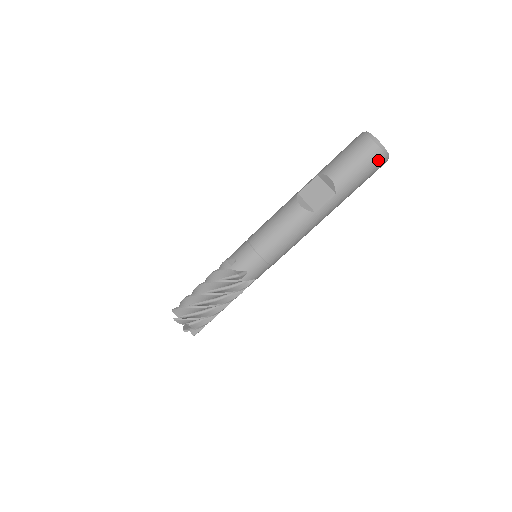
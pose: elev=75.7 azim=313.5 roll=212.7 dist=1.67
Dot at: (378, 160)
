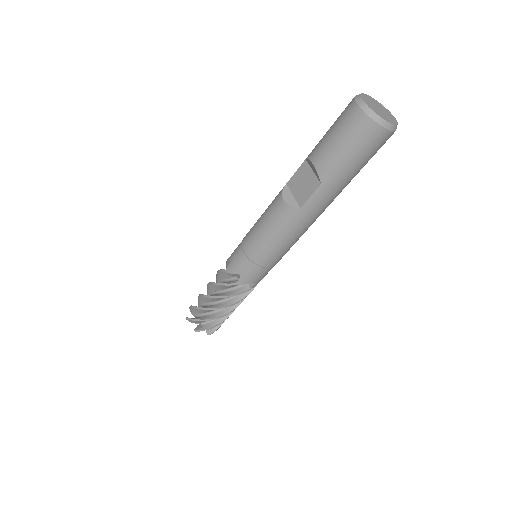
Dot at: (371, 134)
